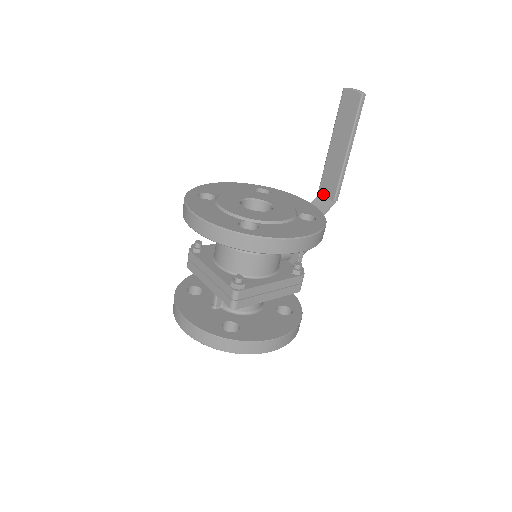
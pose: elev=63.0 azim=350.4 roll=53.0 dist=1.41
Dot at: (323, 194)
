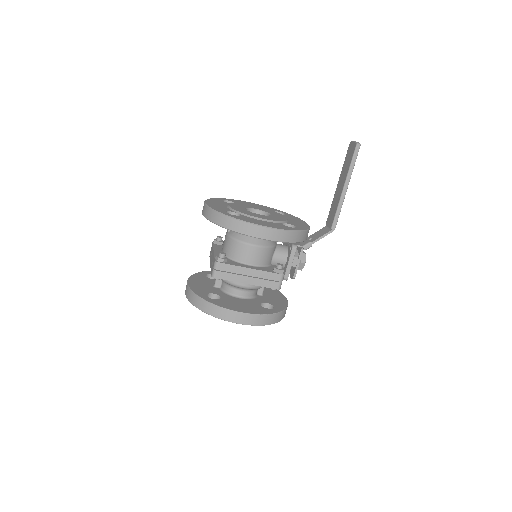
Dot at: (327, 225)
